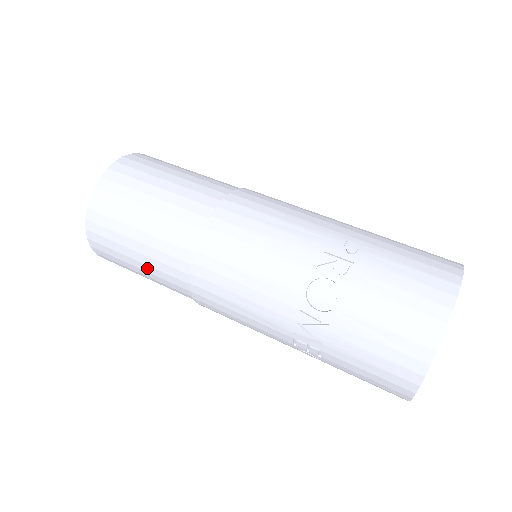
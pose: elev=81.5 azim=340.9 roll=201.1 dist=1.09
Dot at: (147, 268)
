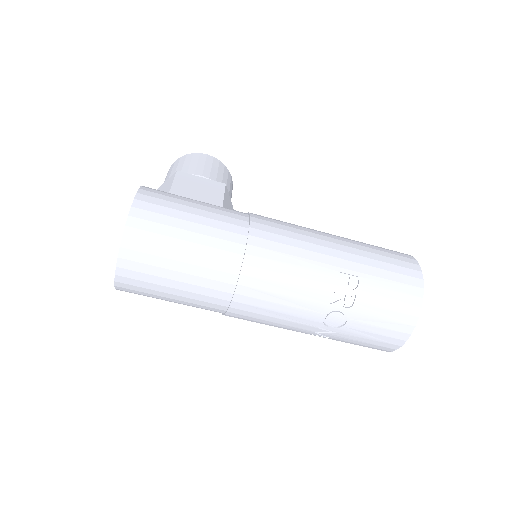
Dot at: occluded
